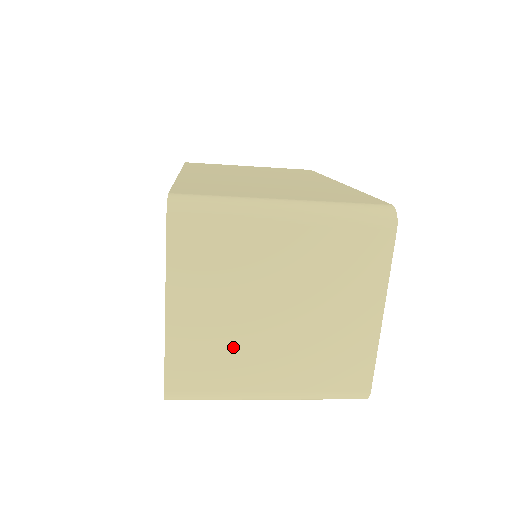
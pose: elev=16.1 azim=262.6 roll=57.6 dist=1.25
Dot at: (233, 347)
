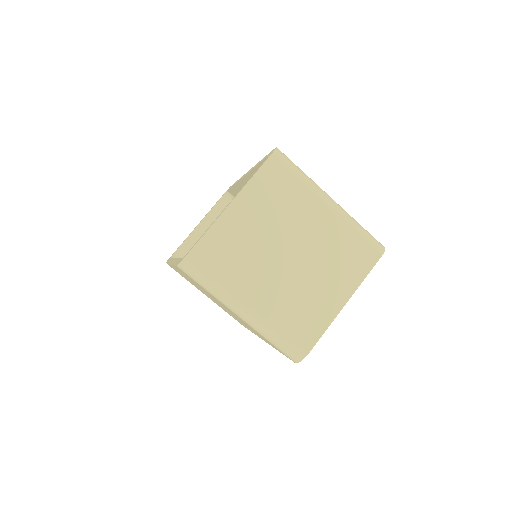
Dot at: (250, 257)
